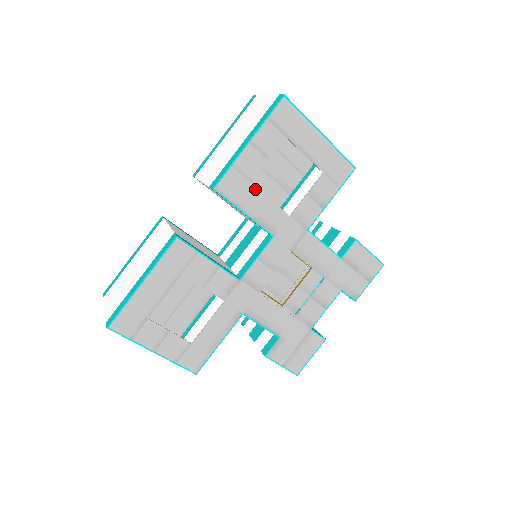
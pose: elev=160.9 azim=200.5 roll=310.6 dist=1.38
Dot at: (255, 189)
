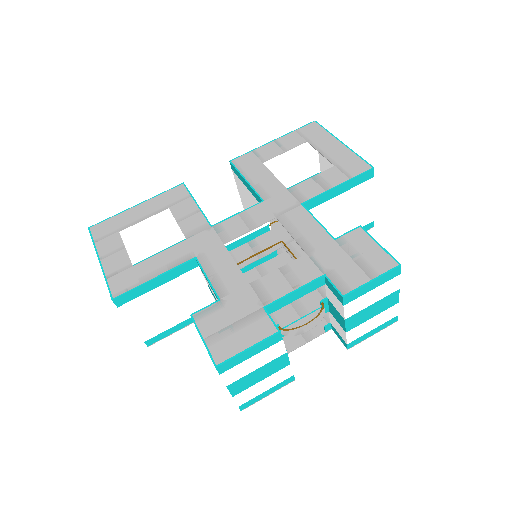
Dot at: (264, 167)
